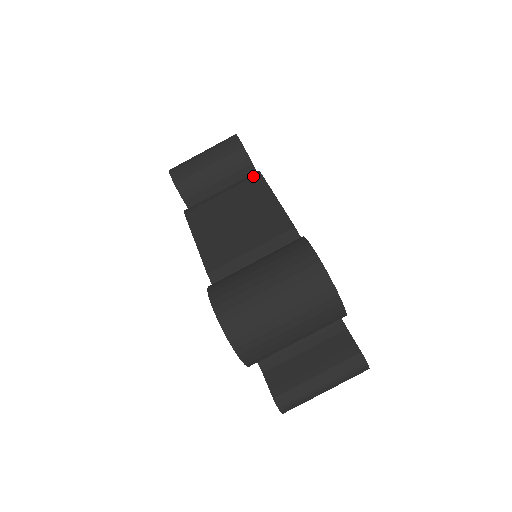
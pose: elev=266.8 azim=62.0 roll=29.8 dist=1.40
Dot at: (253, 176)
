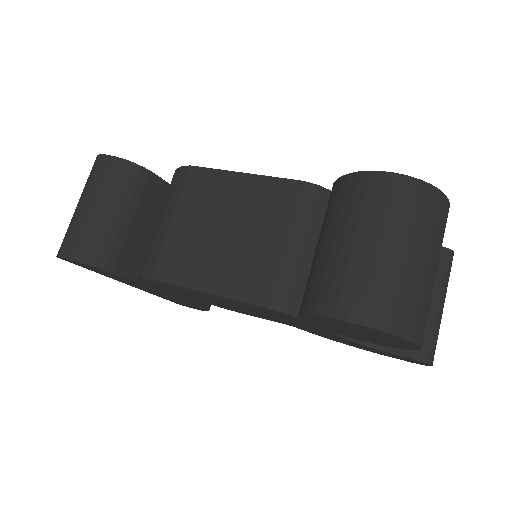
Dot at: (184, 176)
